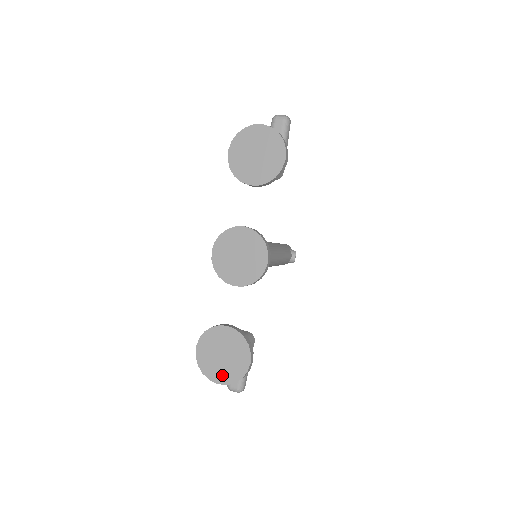
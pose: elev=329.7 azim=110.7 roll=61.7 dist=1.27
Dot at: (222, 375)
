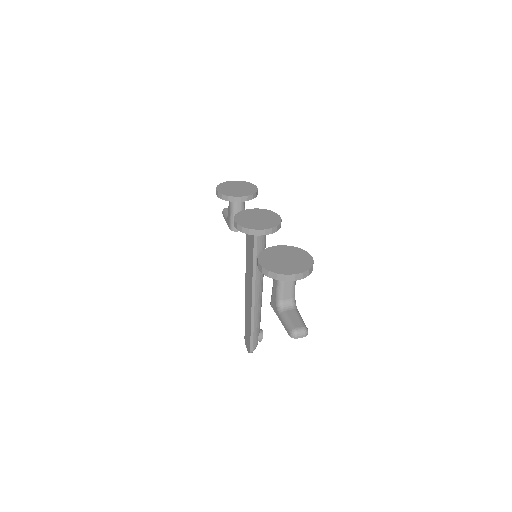
Dot at: (295, 268)
